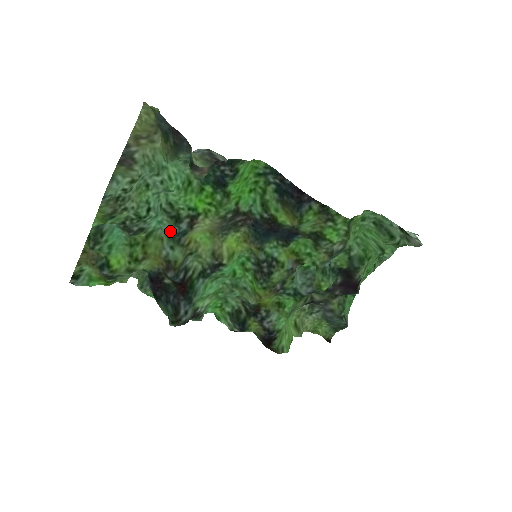
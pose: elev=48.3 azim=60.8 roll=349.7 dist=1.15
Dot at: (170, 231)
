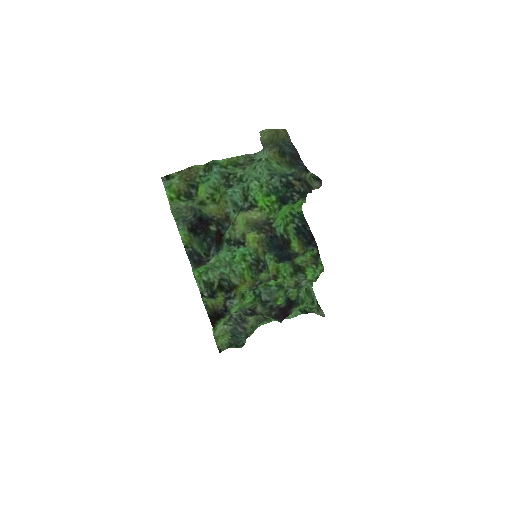
Dot at: (239, 201)
